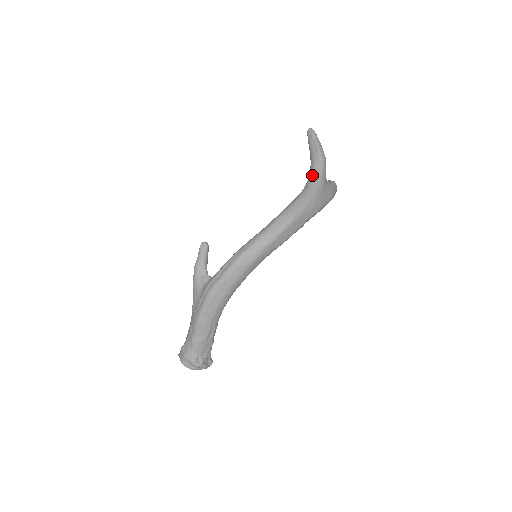
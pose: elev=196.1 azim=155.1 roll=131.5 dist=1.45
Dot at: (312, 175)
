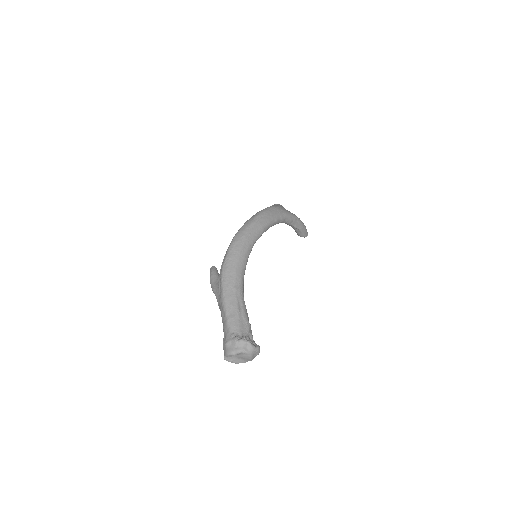
Dot at: occluded
